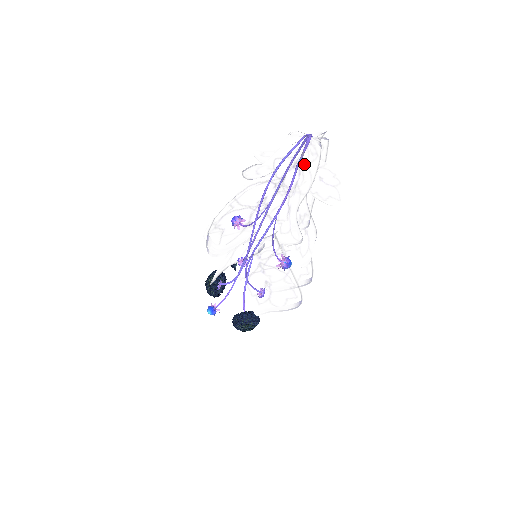
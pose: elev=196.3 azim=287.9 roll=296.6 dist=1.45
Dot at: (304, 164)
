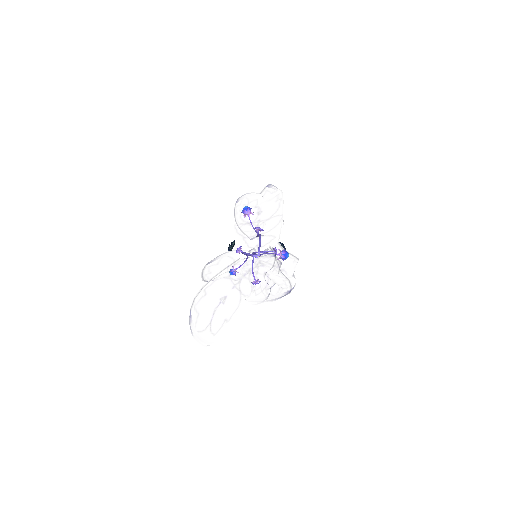
Dot at: (255, 273)
